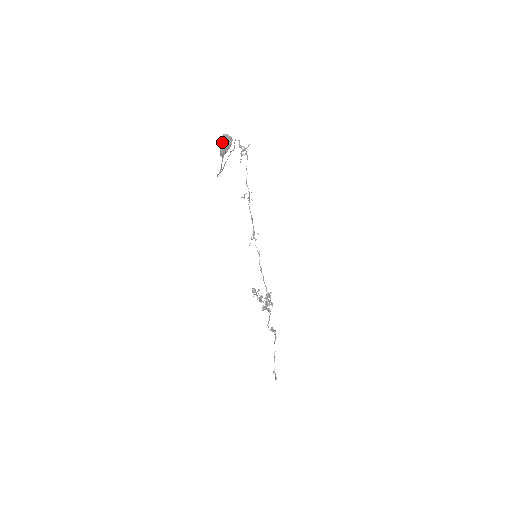
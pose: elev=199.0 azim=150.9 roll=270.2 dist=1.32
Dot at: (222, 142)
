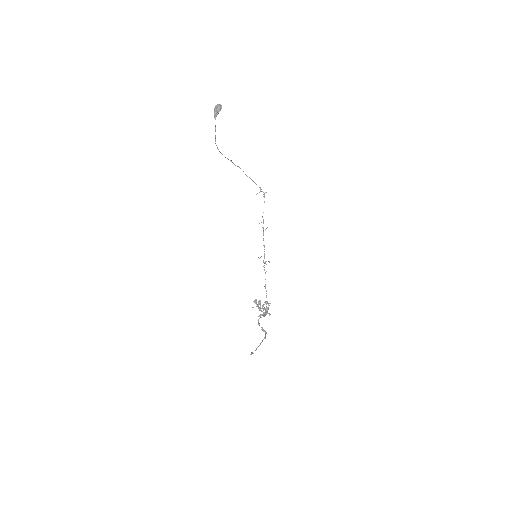
Dot at: (215, 107)
